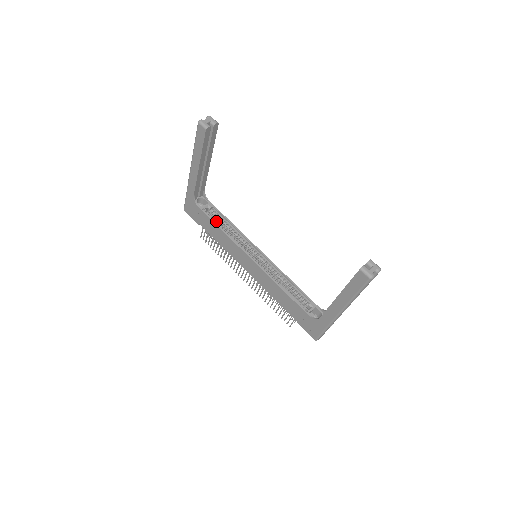
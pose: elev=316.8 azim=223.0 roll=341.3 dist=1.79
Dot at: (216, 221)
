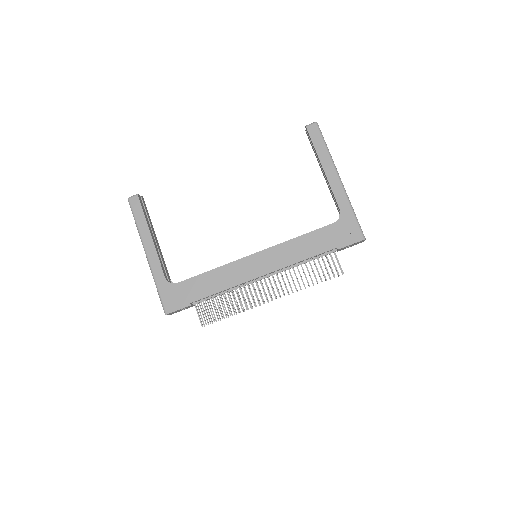
Dot at: (201, 276)
